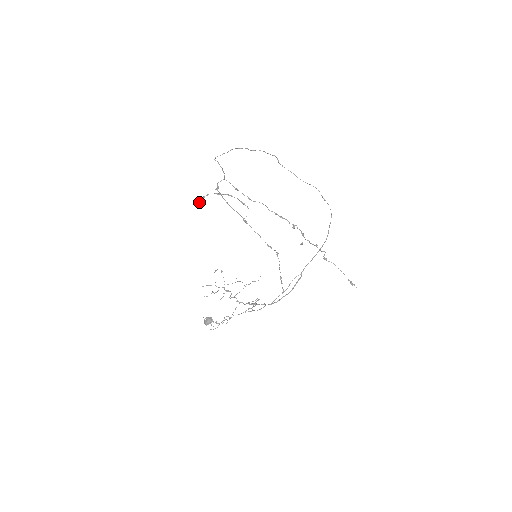
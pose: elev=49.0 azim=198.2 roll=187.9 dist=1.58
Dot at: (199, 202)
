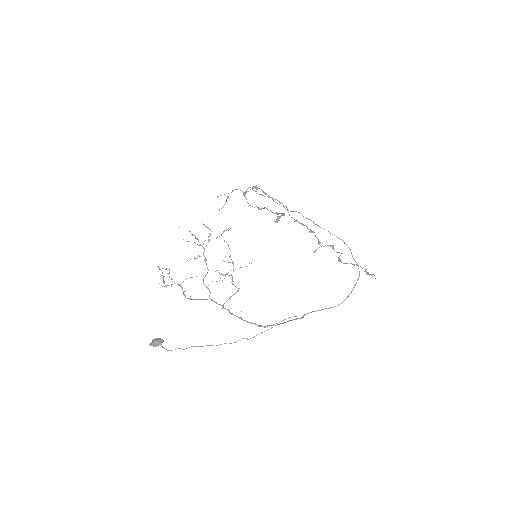
Dot at: occluded
